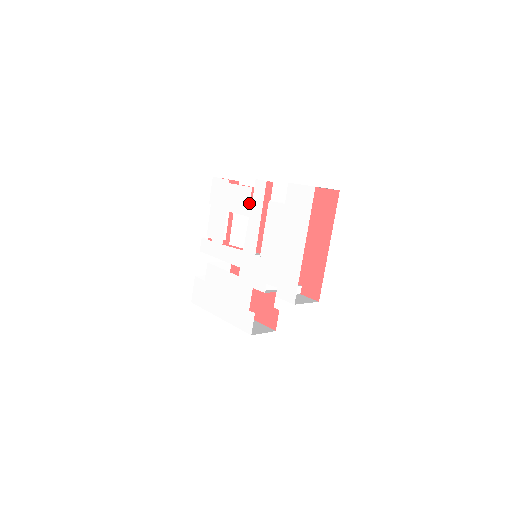
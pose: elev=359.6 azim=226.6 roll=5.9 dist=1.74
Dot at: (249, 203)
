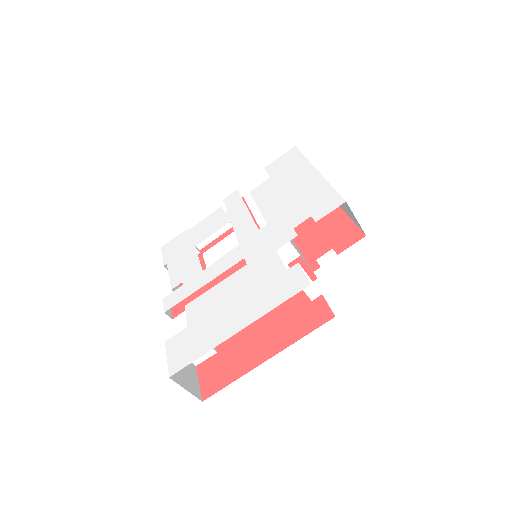
Dot at: (224, 215)
